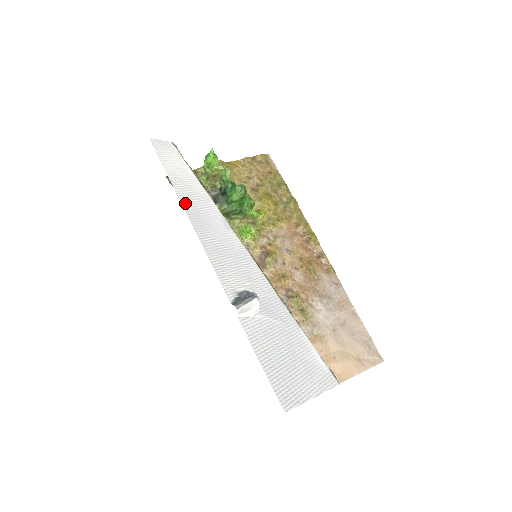
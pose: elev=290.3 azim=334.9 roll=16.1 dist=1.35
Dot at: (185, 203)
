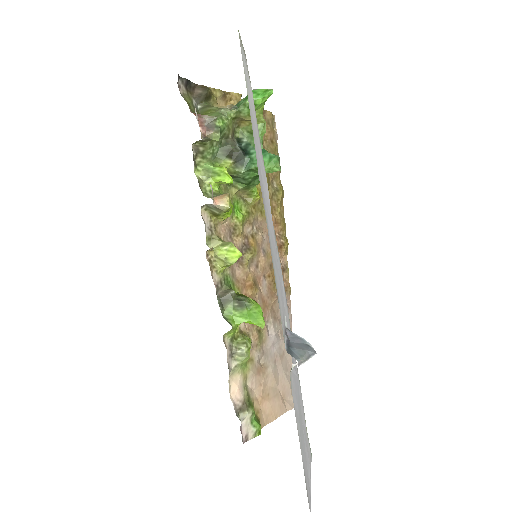
Dot at: (258, 168)
